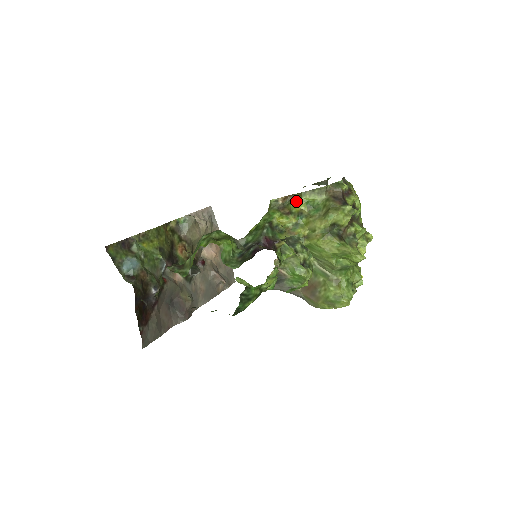
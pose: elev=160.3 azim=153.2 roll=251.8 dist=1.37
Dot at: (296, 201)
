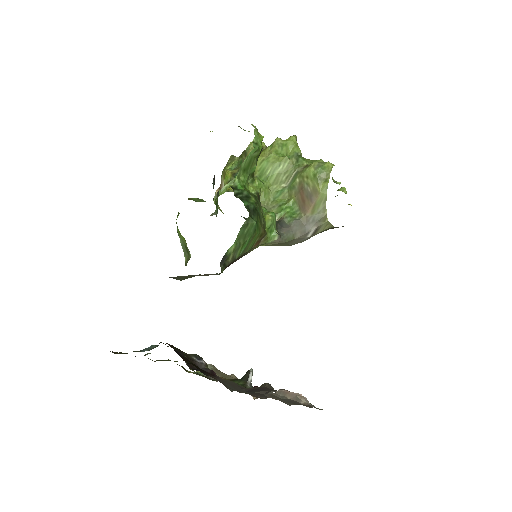
Dot at: (225, 177)
